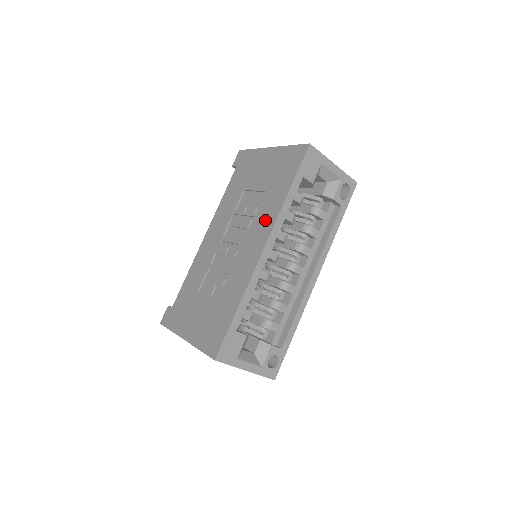
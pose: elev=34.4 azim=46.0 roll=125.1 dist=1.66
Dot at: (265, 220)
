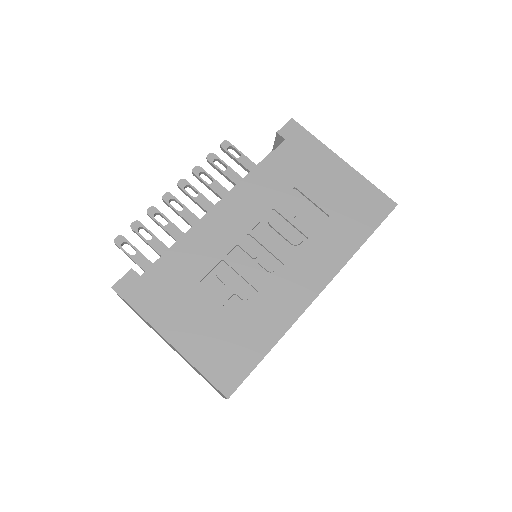
Dot at: (326, 257)
